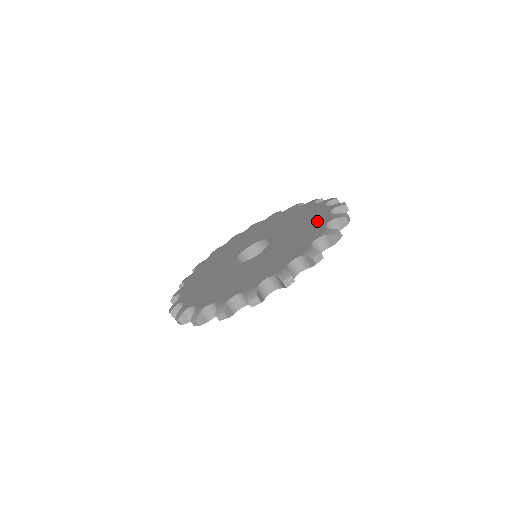
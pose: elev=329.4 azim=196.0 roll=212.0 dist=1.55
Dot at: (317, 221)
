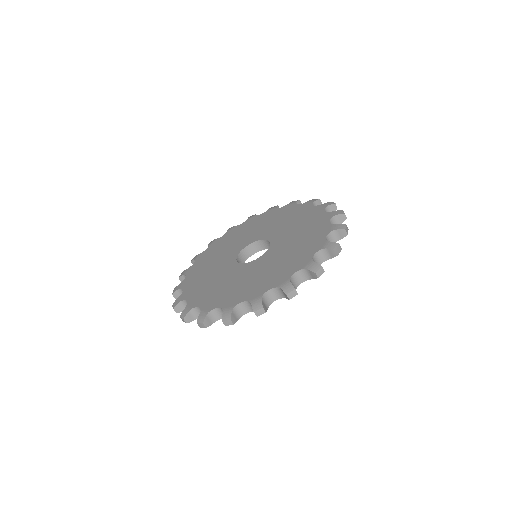
Dot at: (282, 273)
